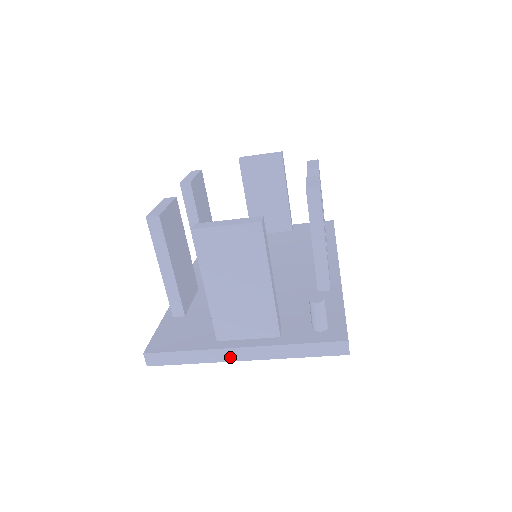
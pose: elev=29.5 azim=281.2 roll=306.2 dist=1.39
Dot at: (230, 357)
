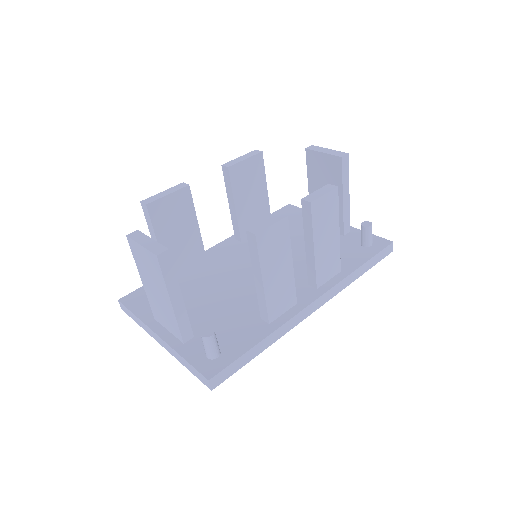
Dot at: (154, 336)
